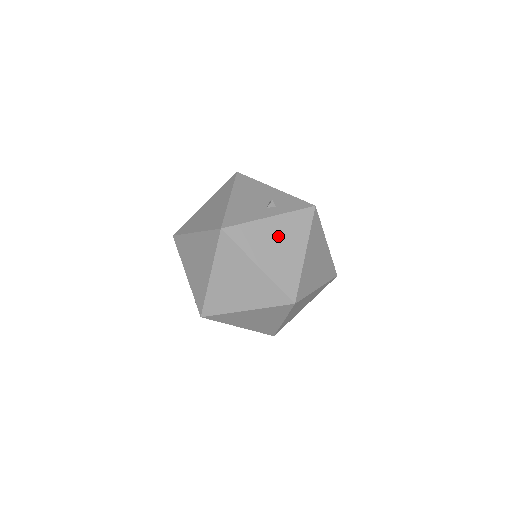
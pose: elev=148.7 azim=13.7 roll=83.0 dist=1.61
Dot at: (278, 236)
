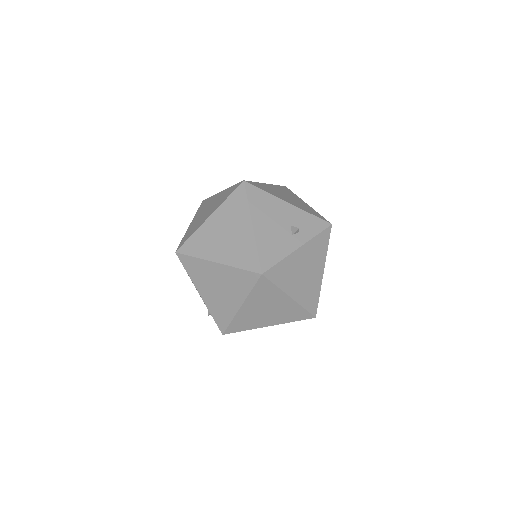
Dot at: (305, 264)
